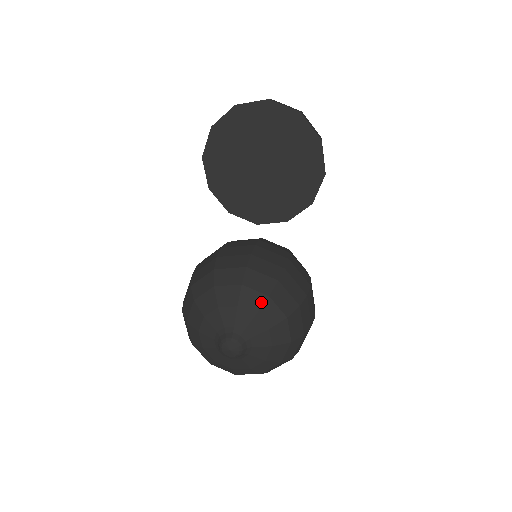
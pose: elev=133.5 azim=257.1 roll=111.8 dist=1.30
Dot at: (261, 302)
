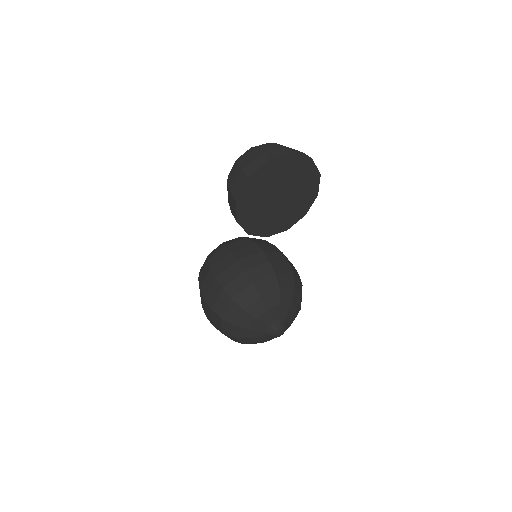
Dot at: (292, 295)
